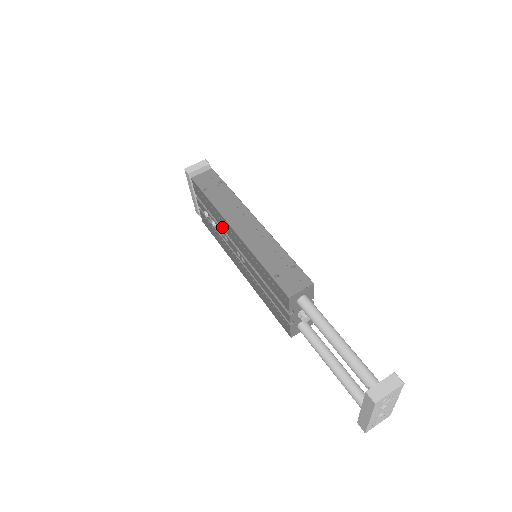
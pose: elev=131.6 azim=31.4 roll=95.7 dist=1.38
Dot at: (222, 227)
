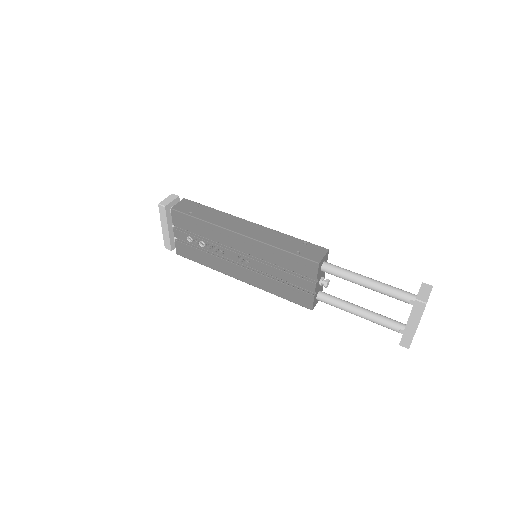
Dot at: (217, 241)
